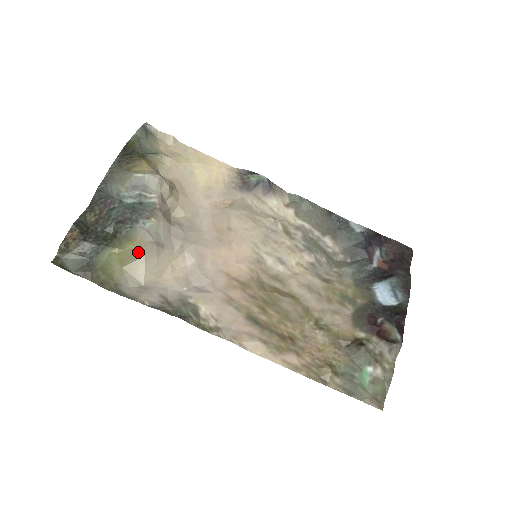
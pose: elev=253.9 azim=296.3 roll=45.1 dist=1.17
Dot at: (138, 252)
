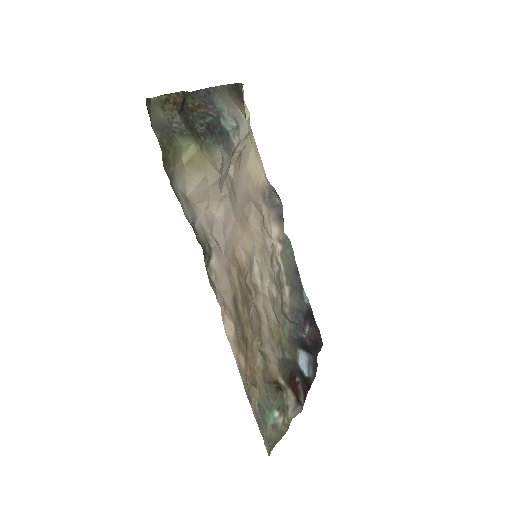
Dot at: (207, 166)
